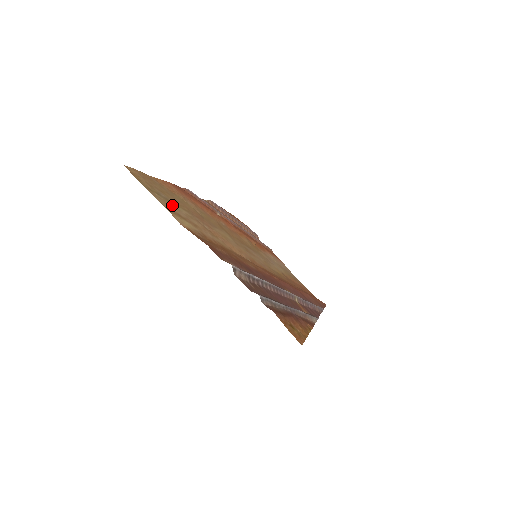
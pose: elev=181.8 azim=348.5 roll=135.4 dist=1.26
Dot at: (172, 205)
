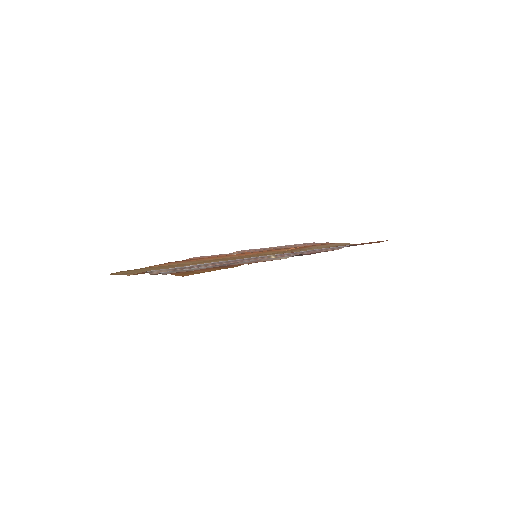
Dot at: (142, 271)
